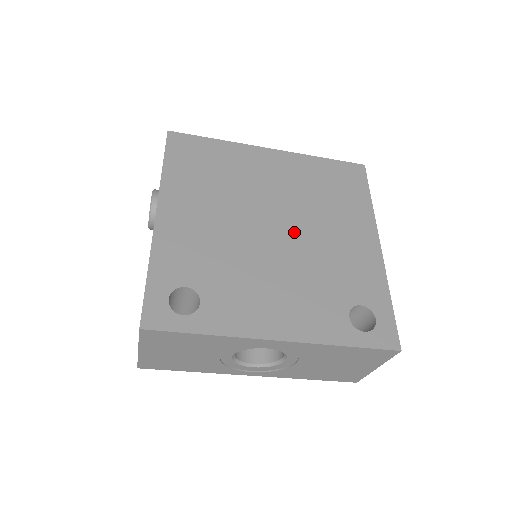
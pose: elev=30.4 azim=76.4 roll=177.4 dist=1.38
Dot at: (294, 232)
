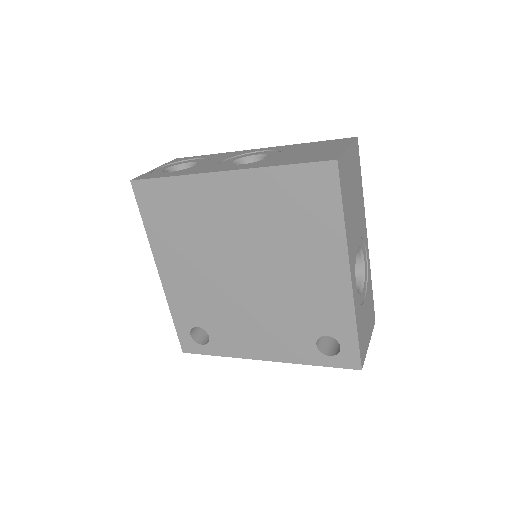
Dot at: (262, 274)
